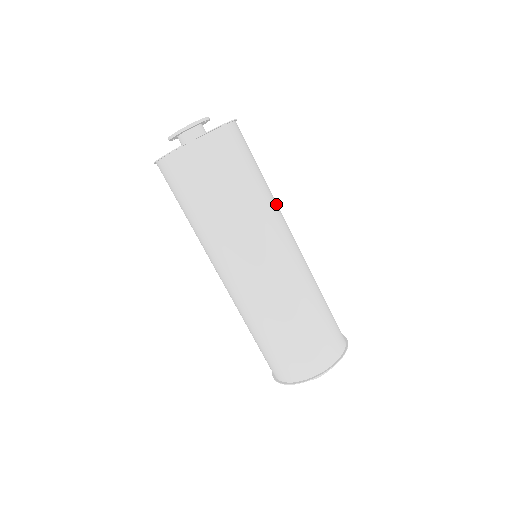
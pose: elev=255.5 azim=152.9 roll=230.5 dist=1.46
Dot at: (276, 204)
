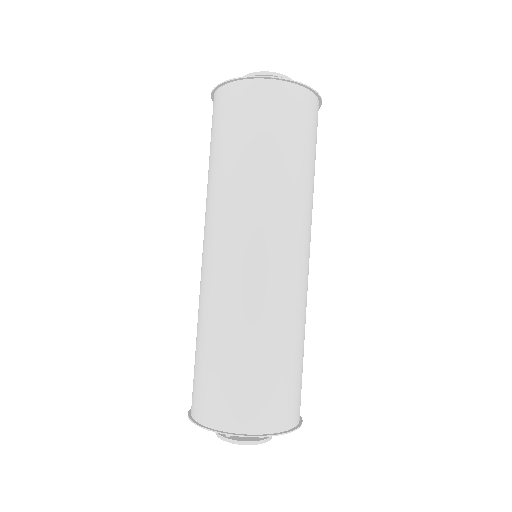
Dot at: (300, 204)
